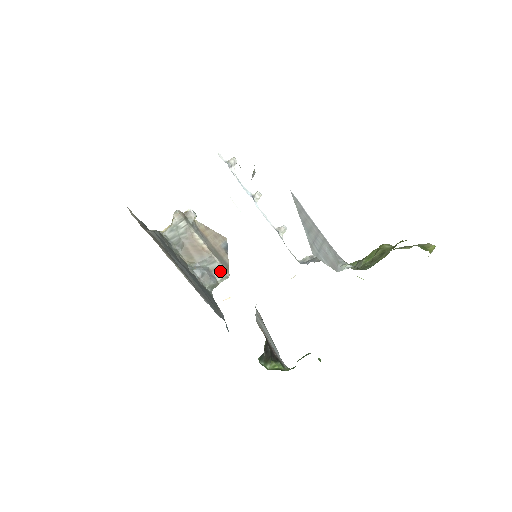
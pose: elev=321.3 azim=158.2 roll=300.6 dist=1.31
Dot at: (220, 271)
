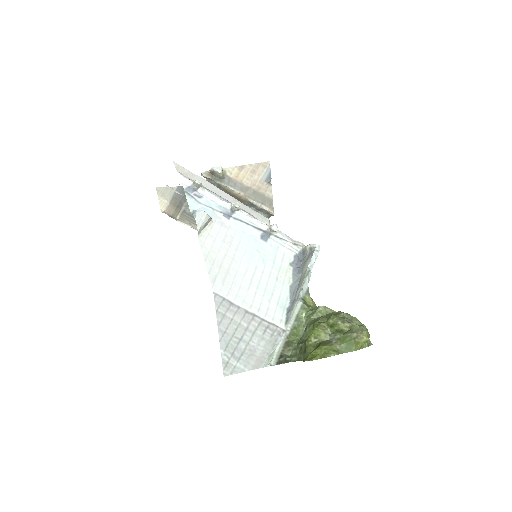
Dot at: (264, 211)
